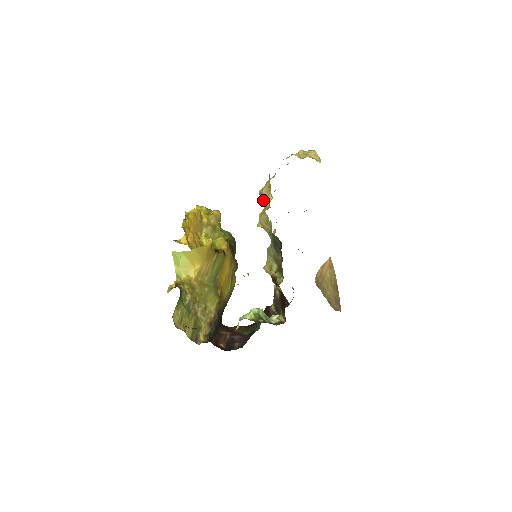
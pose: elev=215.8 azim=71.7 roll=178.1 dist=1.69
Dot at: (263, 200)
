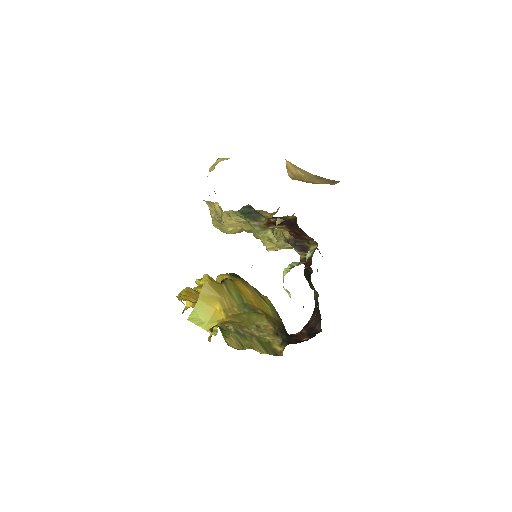
Dot at: (217, 218)
